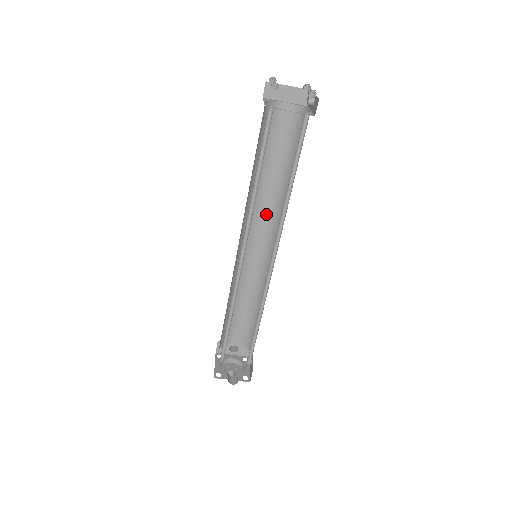
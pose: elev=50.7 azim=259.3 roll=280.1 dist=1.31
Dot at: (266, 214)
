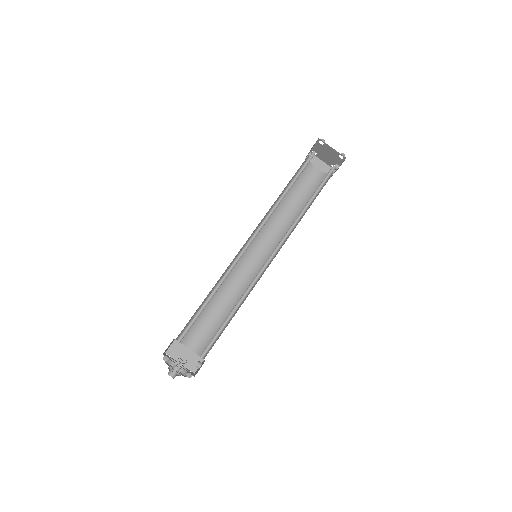
Dot at: (274, 236)
